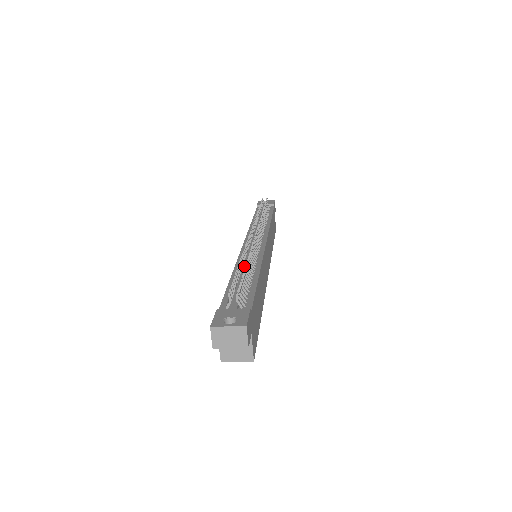
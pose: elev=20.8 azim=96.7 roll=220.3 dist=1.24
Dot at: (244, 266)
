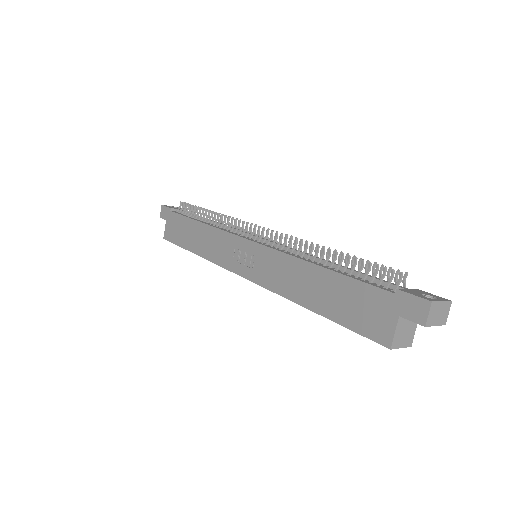
Dot at: (317, 257)
